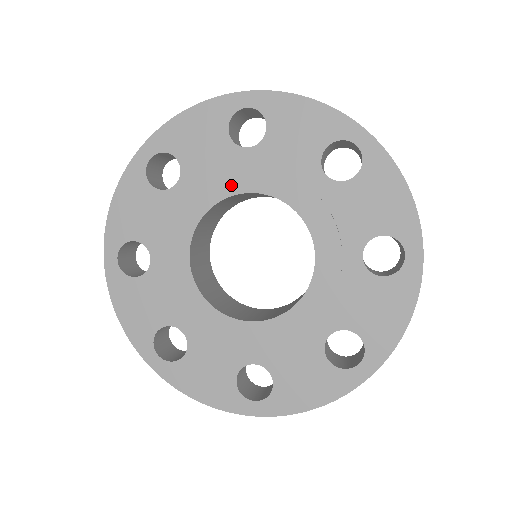
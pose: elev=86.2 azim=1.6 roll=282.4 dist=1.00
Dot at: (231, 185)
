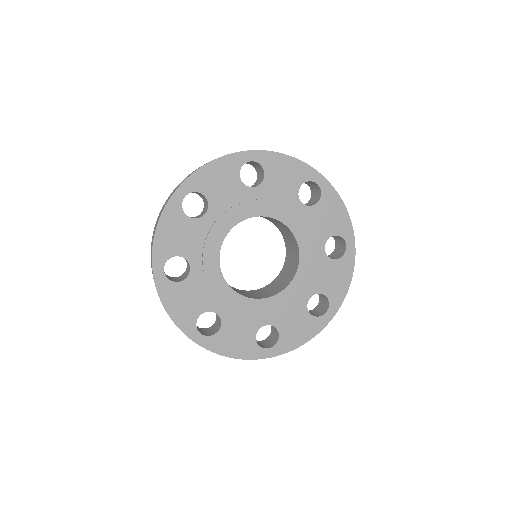
Dot at: (217, 238)
